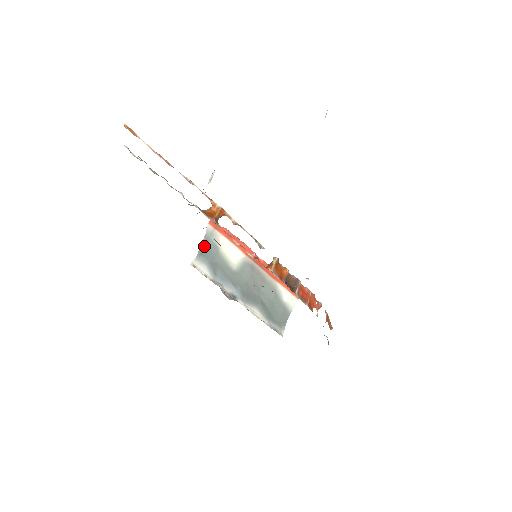
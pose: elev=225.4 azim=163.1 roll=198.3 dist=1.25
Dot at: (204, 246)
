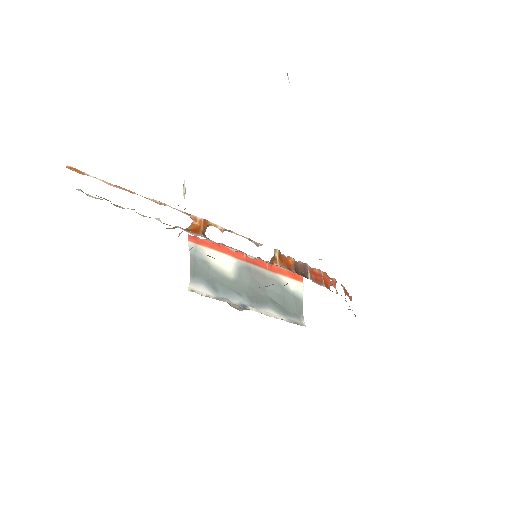
Dot at: (193, 266)
